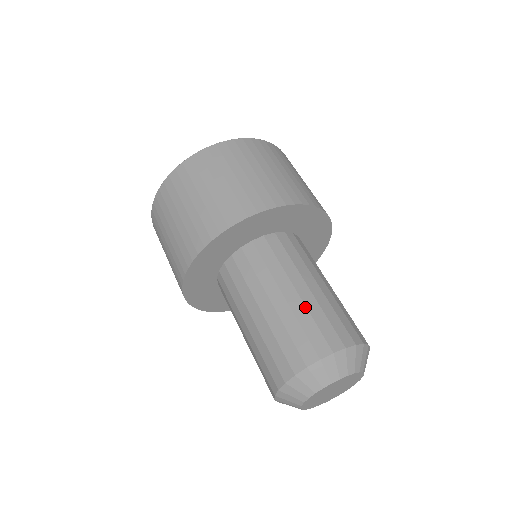
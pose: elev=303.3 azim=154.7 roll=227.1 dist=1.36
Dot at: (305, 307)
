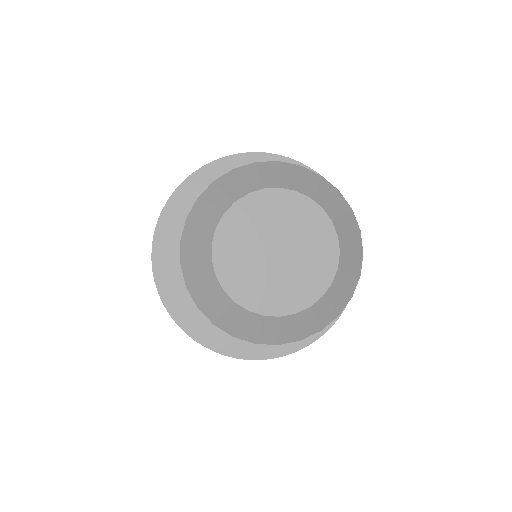
Dot at: occluded
